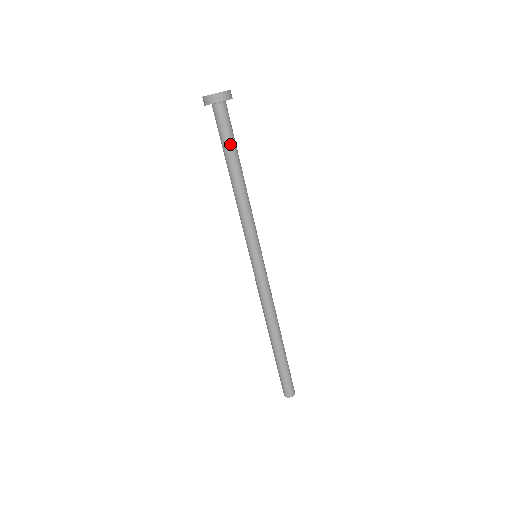
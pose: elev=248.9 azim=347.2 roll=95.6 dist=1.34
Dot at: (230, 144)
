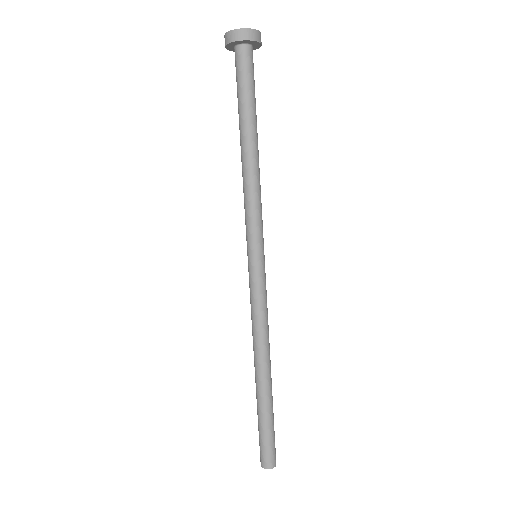
Dot at: (241, 100)
